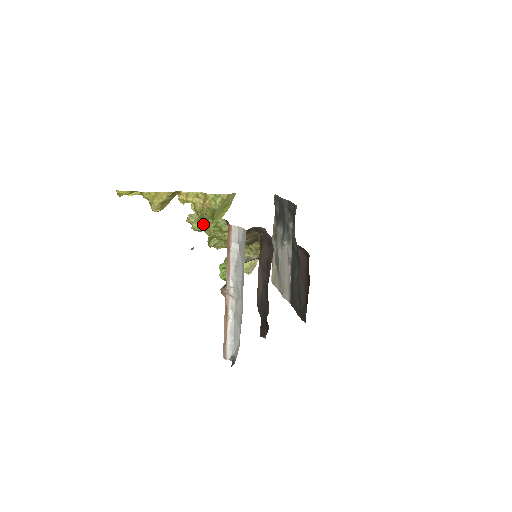
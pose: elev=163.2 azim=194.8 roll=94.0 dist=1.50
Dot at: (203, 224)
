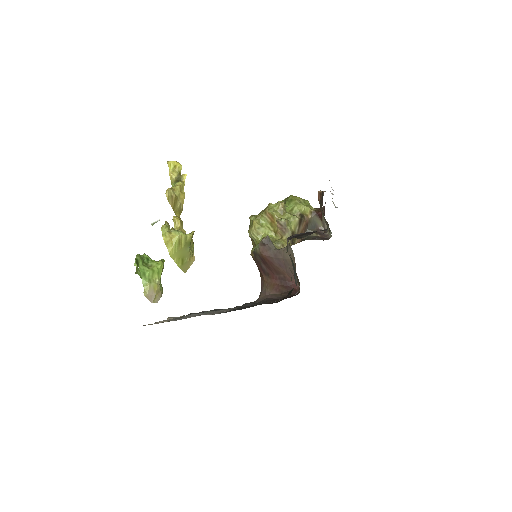
Dot at: (295, 196)
